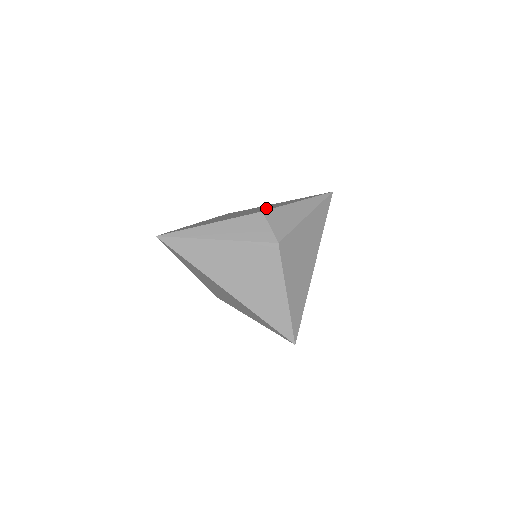
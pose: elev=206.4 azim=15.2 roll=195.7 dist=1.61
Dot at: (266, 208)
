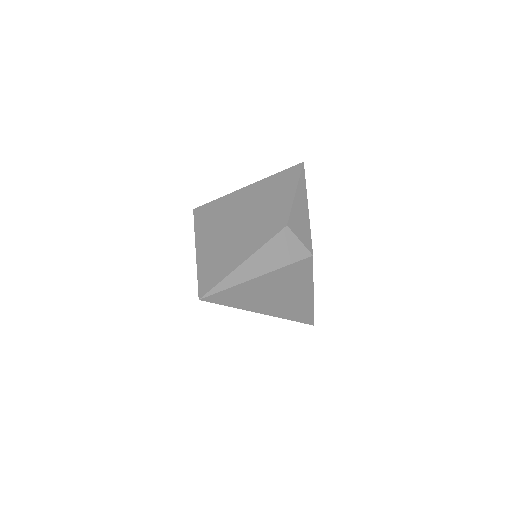
Dot at: (270, 210)
